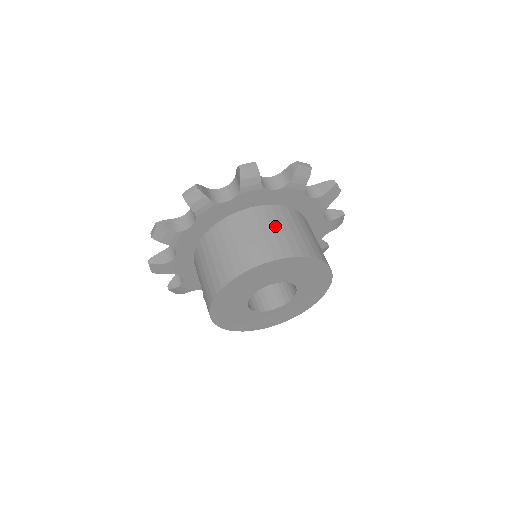
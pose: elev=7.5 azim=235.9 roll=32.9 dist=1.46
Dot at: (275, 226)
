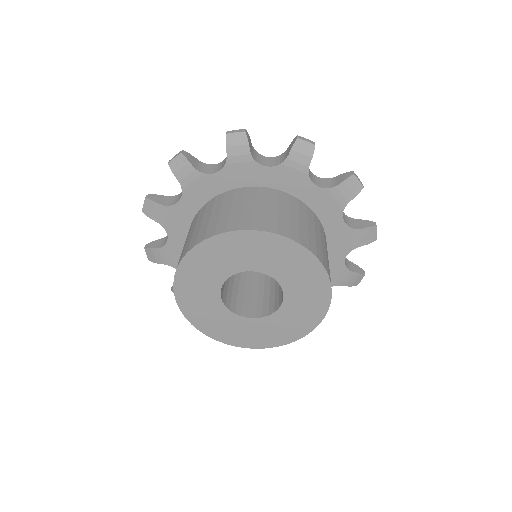
Dot at: (260, 204)
